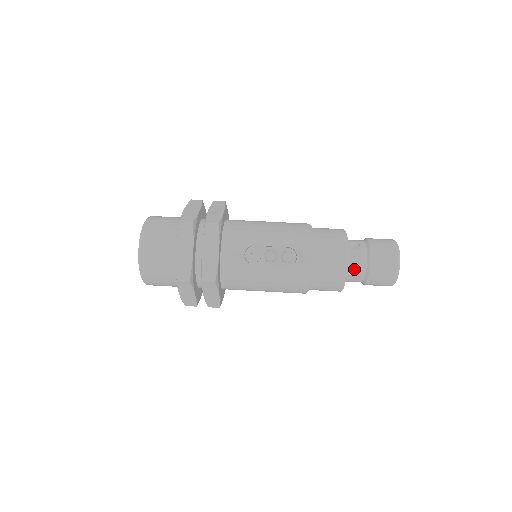
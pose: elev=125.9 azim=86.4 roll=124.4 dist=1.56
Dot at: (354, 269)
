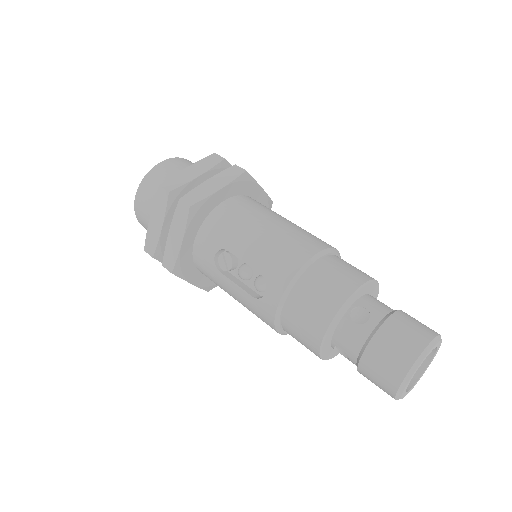
Dot at: (342, 347)
